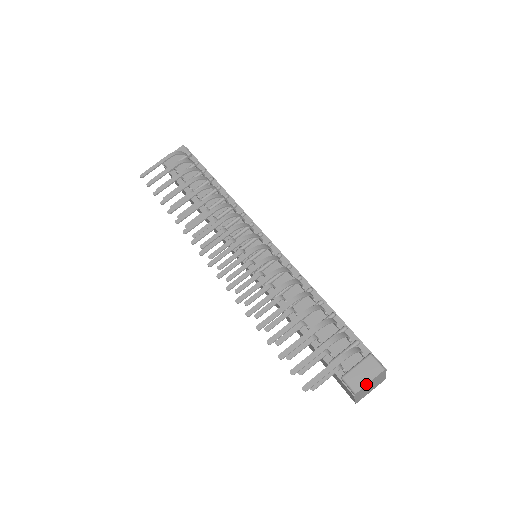
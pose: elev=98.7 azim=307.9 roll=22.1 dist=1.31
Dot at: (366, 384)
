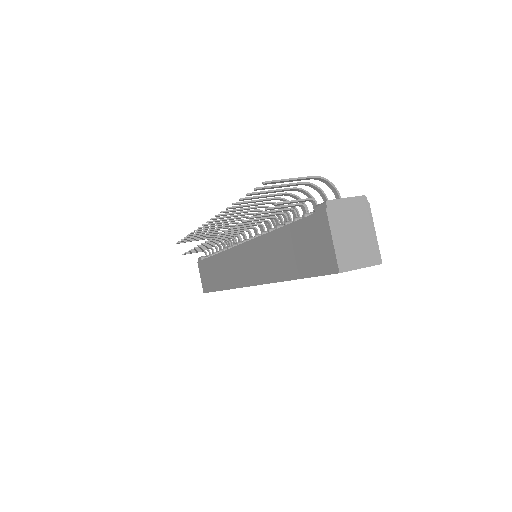
Dot at: (341, 198)
